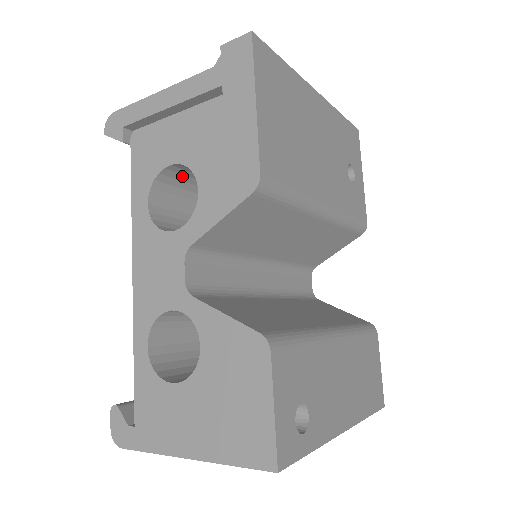
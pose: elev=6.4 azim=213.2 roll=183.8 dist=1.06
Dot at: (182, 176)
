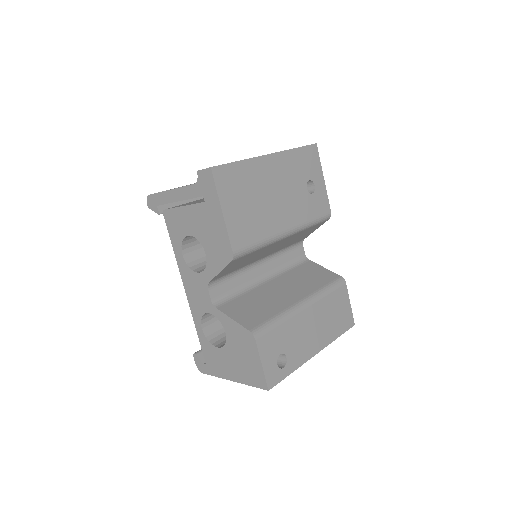
Dot at: occluded
